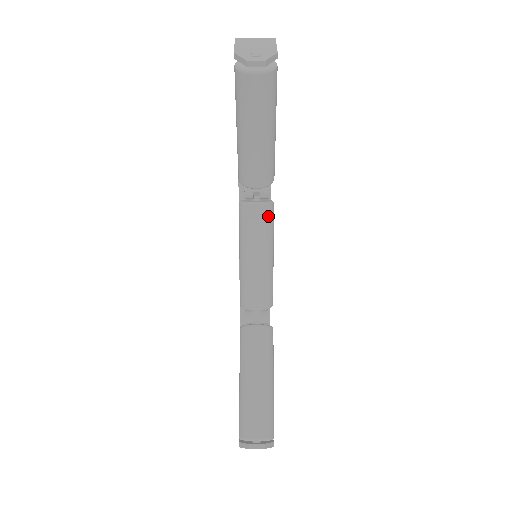
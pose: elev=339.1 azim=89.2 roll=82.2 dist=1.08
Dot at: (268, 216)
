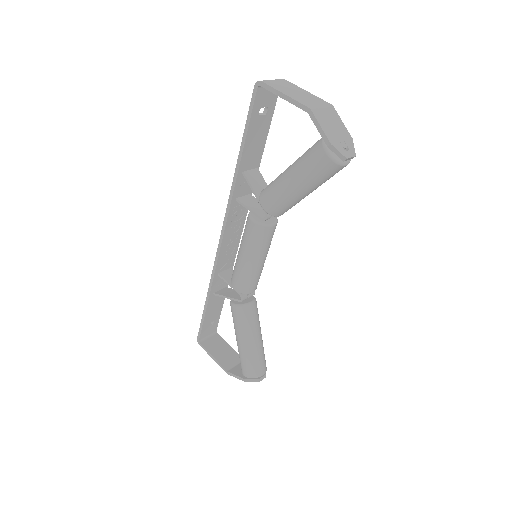
Dot at: occluded
